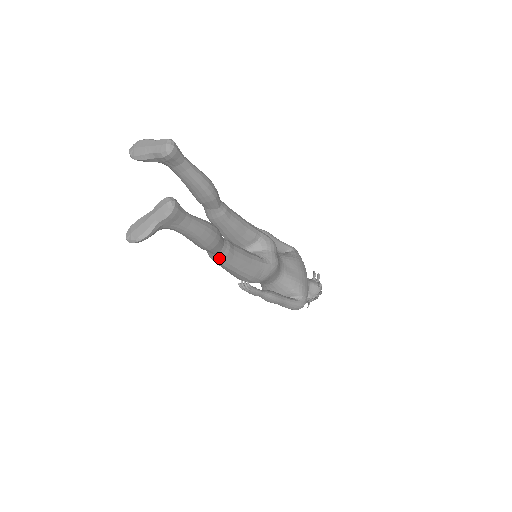
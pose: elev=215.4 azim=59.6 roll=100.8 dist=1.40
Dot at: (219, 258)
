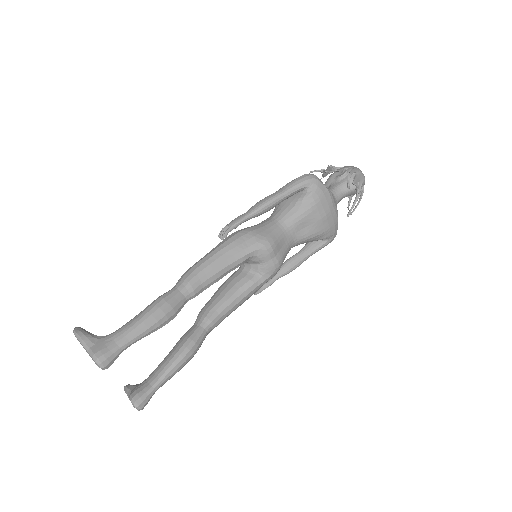
Dot at: occluded
